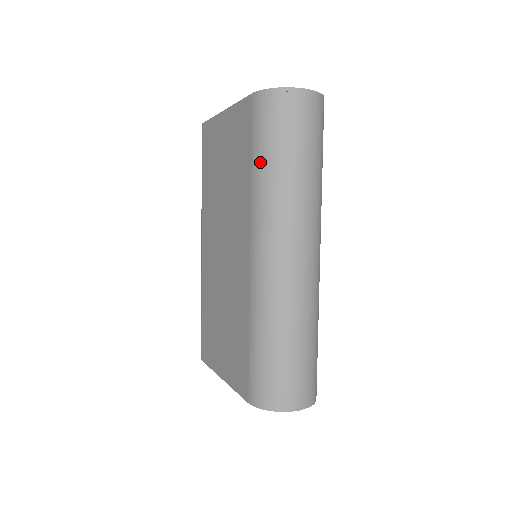
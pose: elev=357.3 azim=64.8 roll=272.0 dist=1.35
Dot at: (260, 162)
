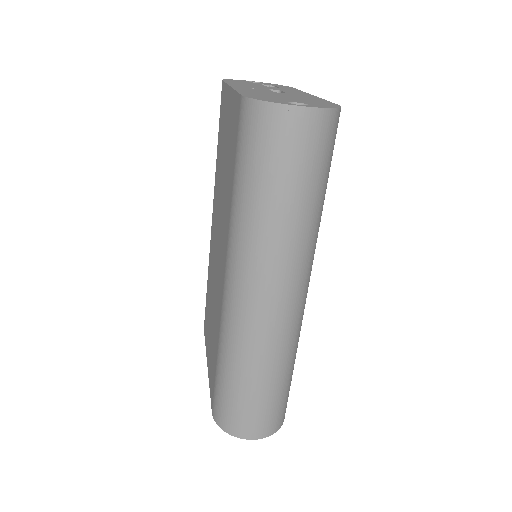
Dot at: (239, 189)
